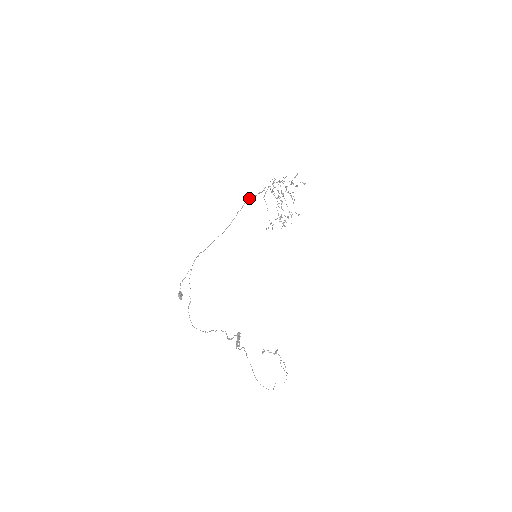
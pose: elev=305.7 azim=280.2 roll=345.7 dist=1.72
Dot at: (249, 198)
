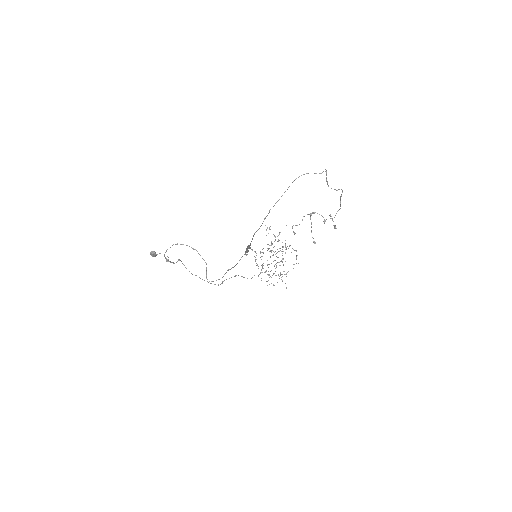
Dot at: (236, 275)
